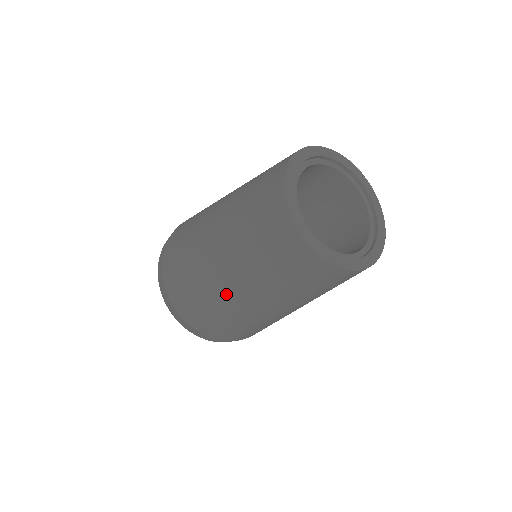
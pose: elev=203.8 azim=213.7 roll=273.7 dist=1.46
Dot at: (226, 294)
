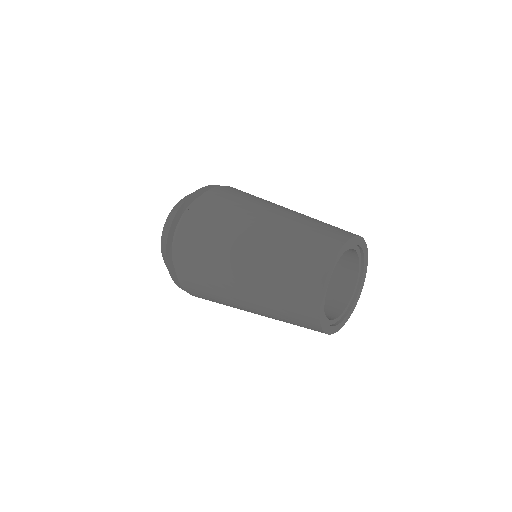
Dot at: occluded
